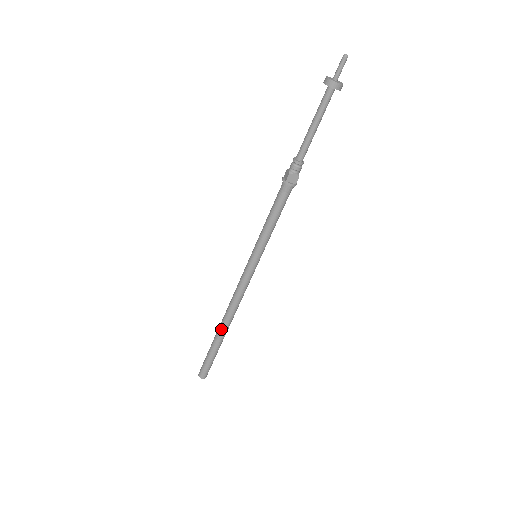
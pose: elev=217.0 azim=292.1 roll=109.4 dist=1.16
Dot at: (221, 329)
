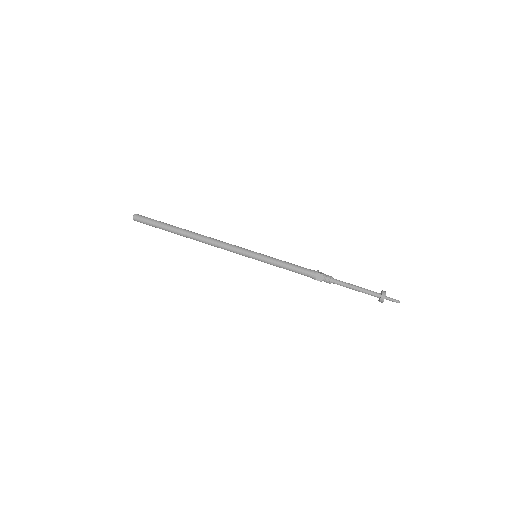
Dot at: (187, 237)
